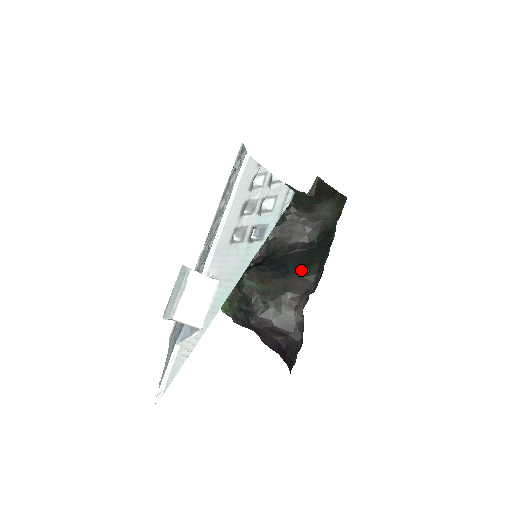
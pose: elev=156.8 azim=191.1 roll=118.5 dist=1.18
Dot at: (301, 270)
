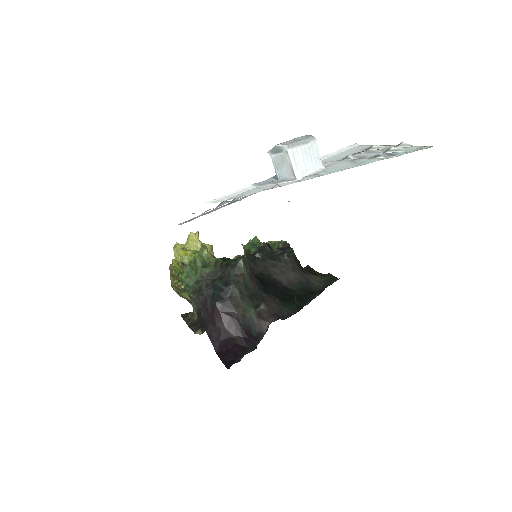
Dot at: (279, 299)
